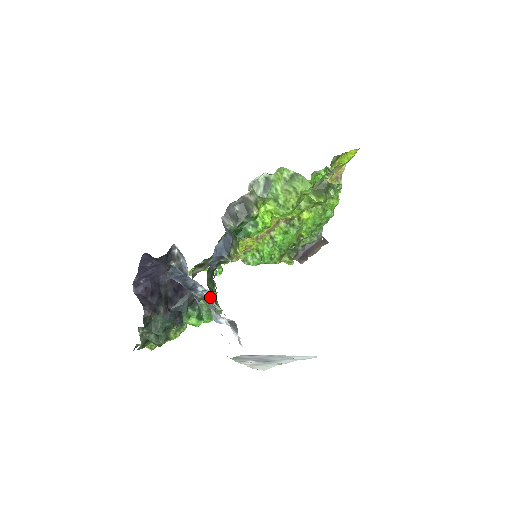
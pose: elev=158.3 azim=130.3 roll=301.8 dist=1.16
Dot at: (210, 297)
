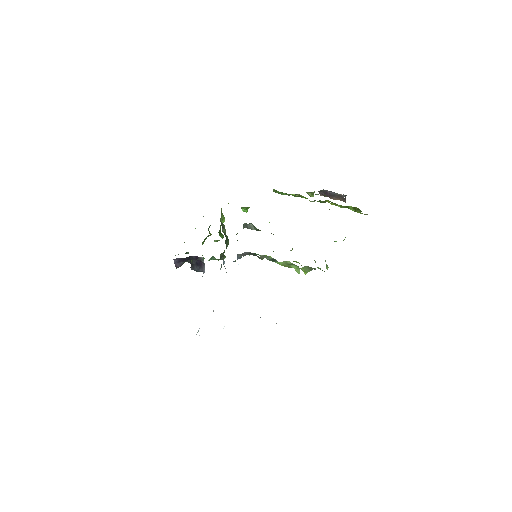
Dot at: occluded
